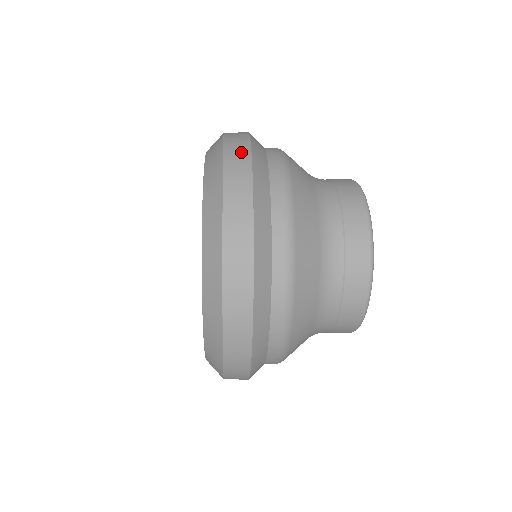
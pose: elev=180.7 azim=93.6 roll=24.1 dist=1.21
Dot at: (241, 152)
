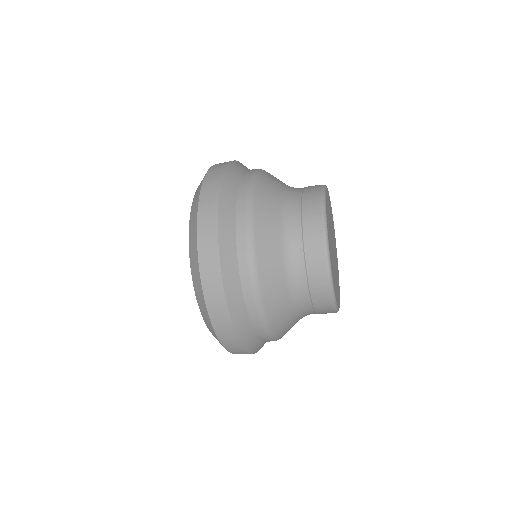
Dot at: (210, 243)
